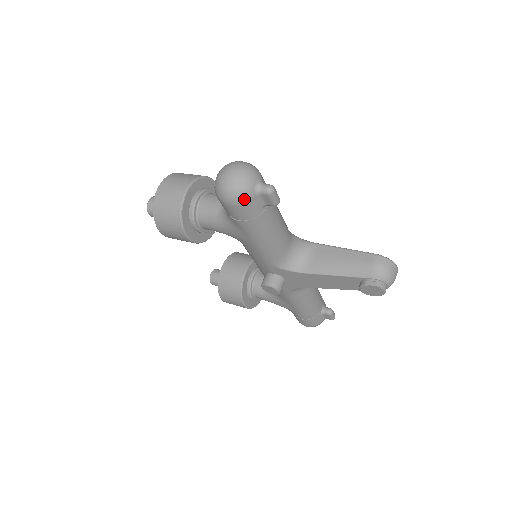
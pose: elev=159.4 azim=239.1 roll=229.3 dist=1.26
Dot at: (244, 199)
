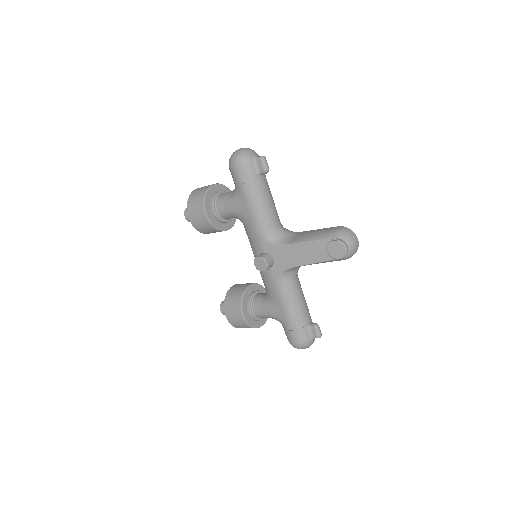
Dot at: (245, 161)
